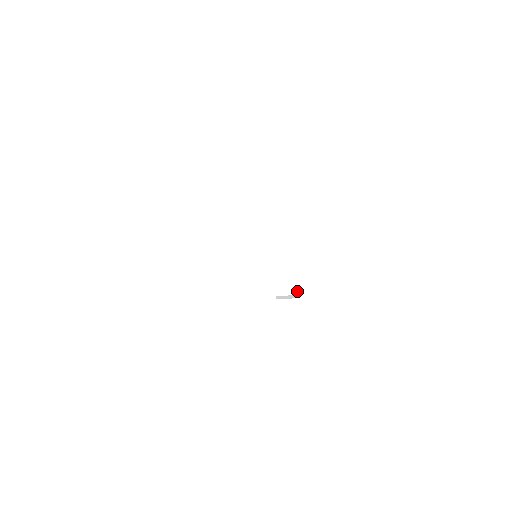
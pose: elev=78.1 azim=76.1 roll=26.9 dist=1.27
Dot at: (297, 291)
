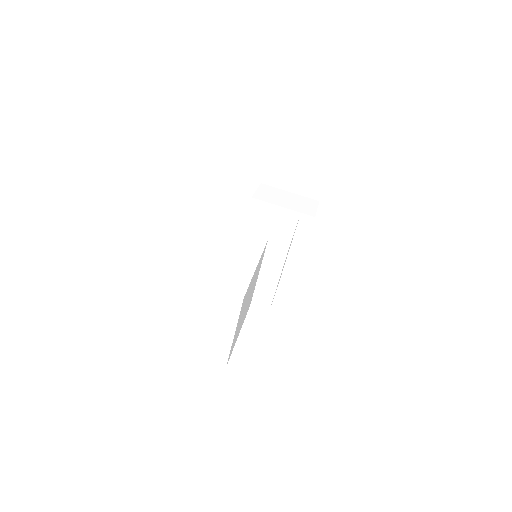
Dot at: (299, 263)
